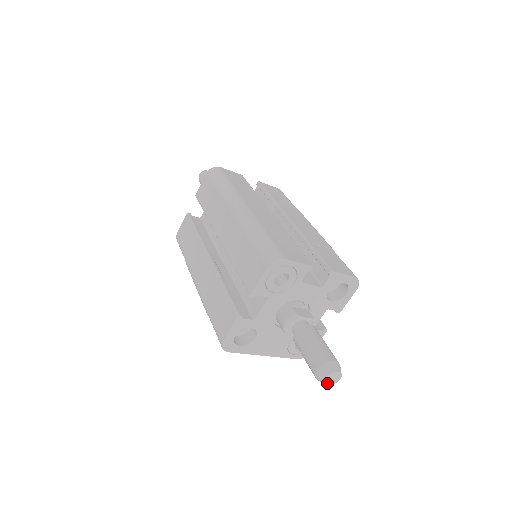
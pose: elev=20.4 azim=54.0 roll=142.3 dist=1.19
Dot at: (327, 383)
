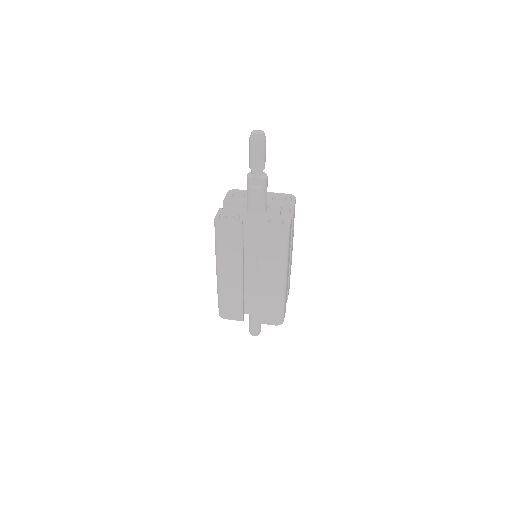
Dot at: occluded
